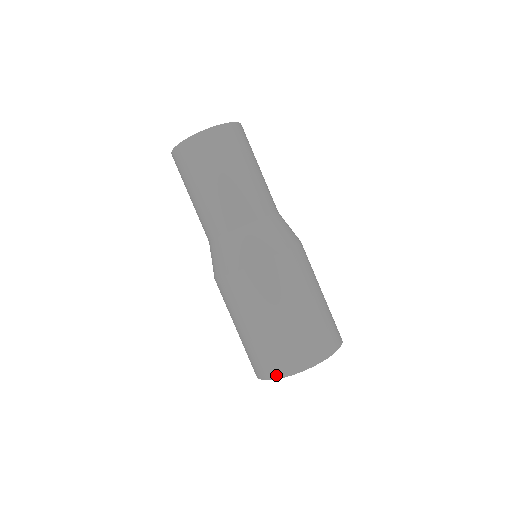
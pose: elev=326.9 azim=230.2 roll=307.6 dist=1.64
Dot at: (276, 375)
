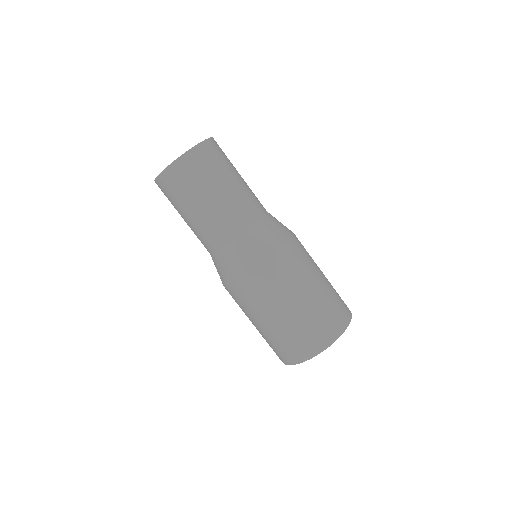
Dot at: (331, 340)
